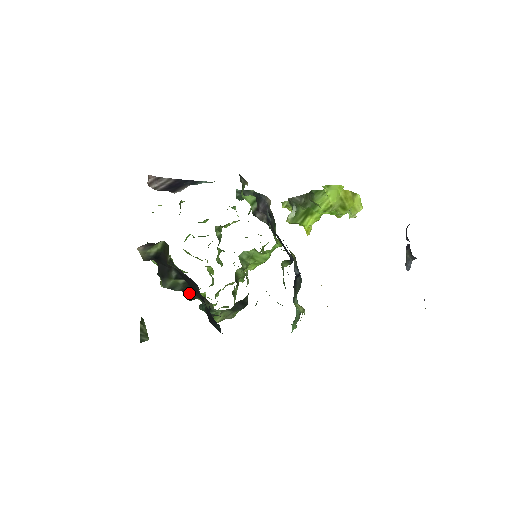
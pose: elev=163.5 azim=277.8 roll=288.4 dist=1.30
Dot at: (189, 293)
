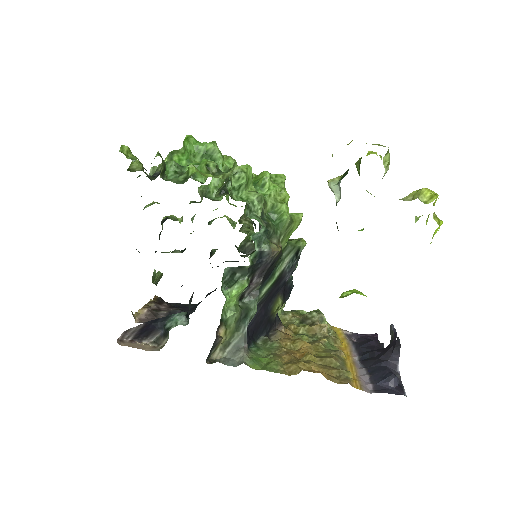
Dot at: occluded
